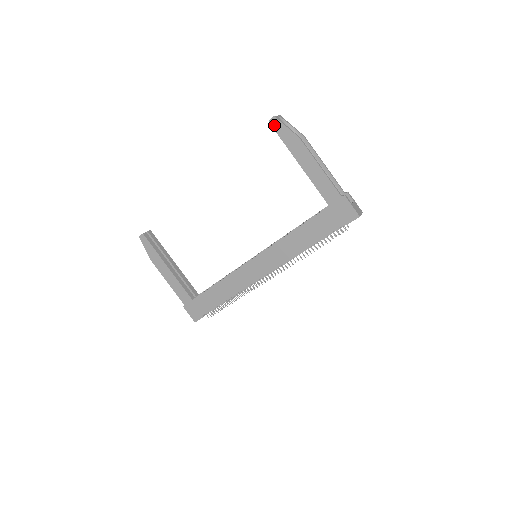
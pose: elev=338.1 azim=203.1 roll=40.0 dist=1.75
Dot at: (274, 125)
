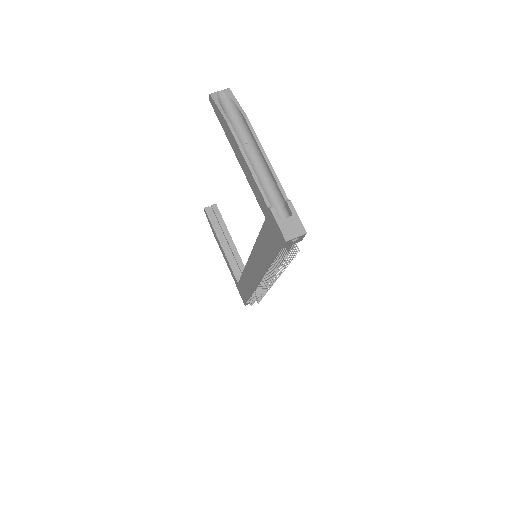
Dot at: (213, 105)
